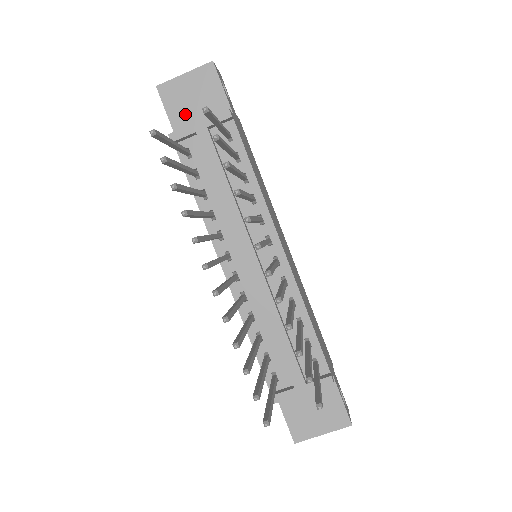
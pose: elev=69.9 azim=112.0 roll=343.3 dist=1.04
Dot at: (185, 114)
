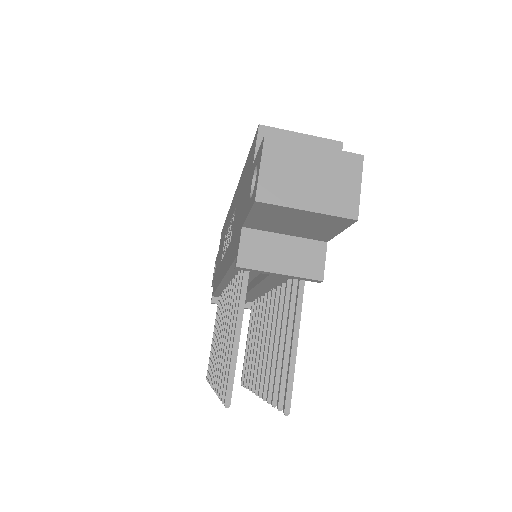
Dot at: (272, 224)
